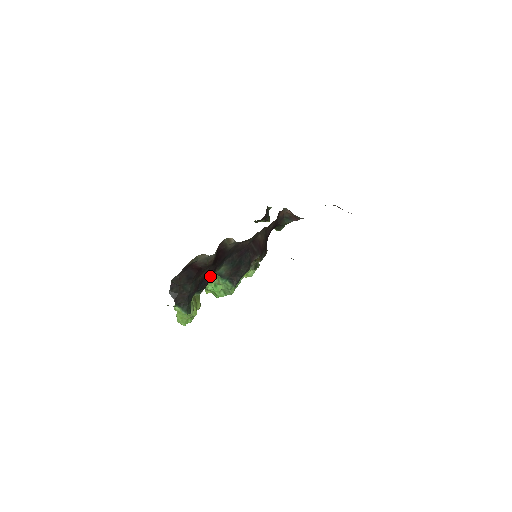
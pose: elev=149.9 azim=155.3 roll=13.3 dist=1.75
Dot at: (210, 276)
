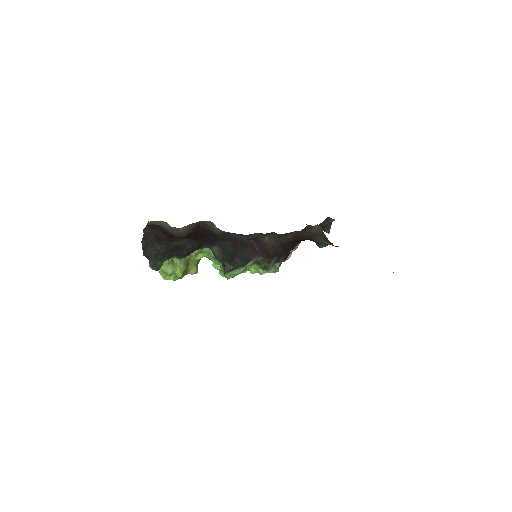
Dot at: (192, 248)
